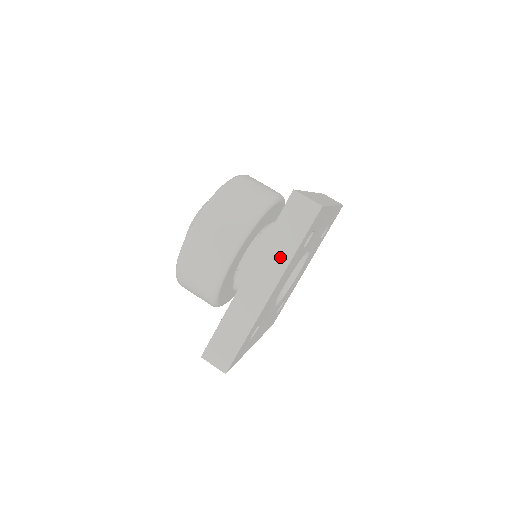
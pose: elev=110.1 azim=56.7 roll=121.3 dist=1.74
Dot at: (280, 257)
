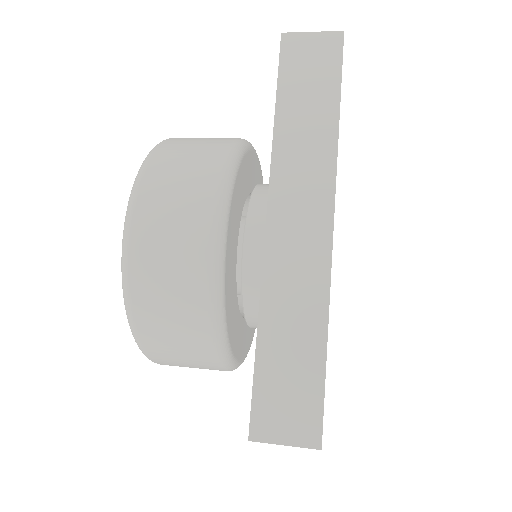
Dot at: occluded
